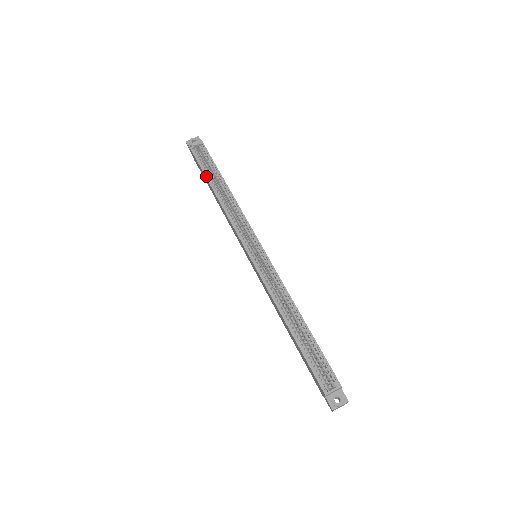
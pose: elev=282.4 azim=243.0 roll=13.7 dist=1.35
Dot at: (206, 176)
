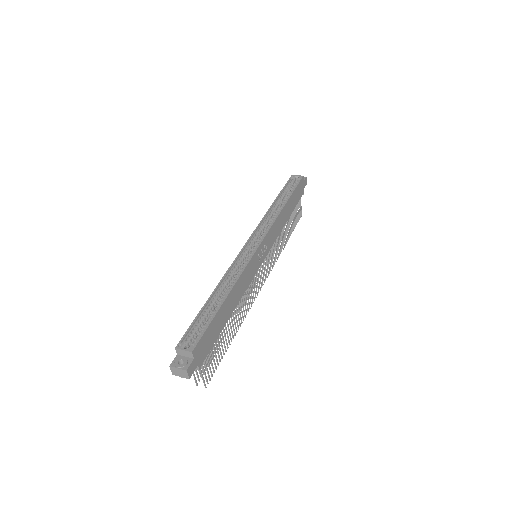
Dot at: (280, 193)
